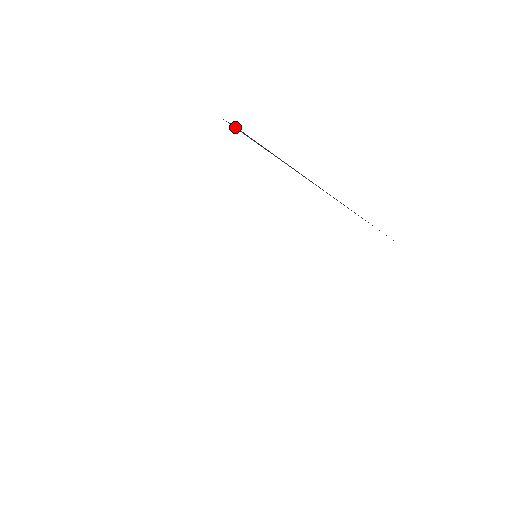
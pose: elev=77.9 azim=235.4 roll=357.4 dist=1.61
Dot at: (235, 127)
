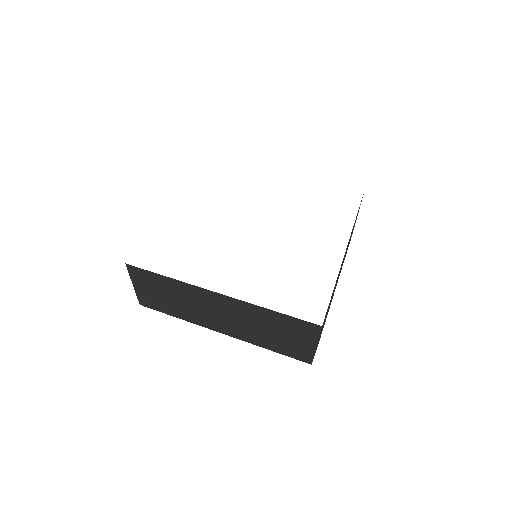
Dot at: occluded
